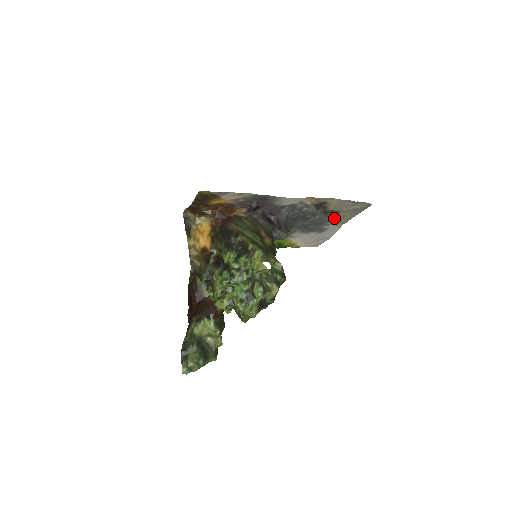
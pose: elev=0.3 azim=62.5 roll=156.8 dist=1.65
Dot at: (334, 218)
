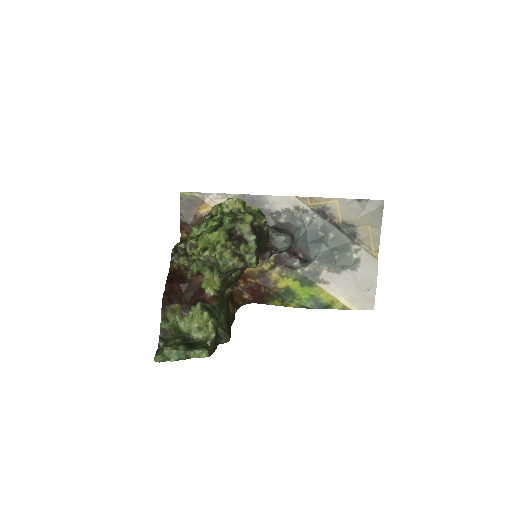
Dot at: (357, 239)
